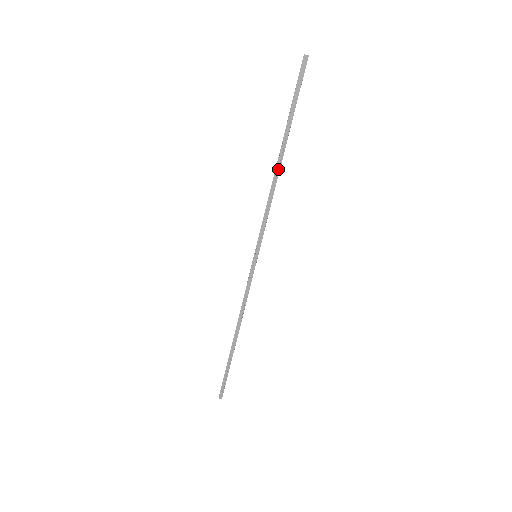
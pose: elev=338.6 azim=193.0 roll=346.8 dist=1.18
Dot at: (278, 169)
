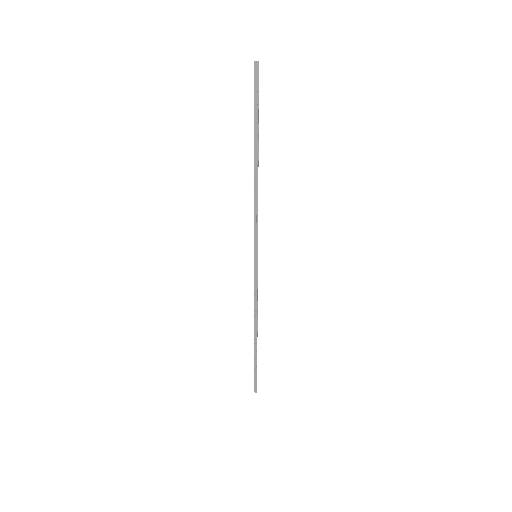
Dot at: (256, 172)
